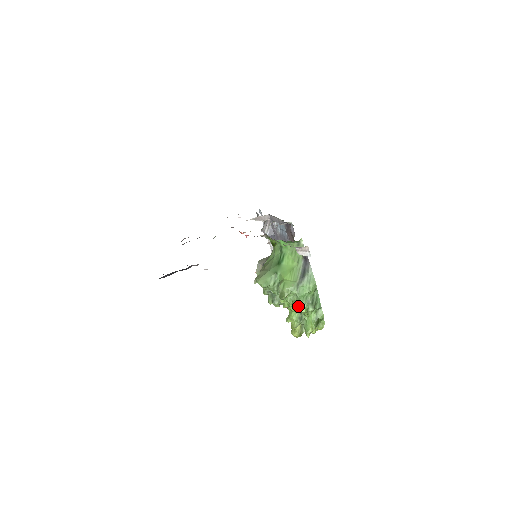
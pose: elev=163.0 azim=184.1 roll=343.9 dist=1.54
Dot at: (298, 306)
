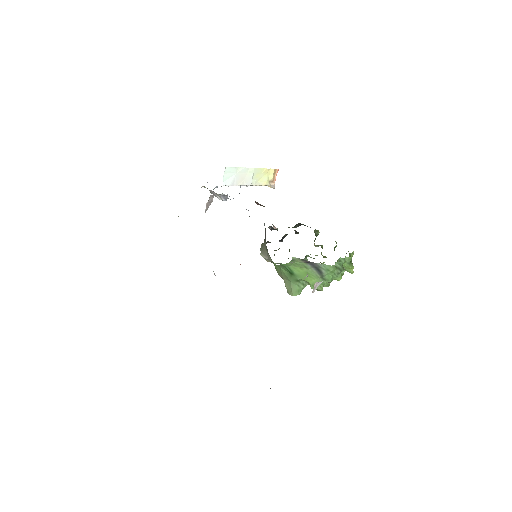
Dot at: occluded
